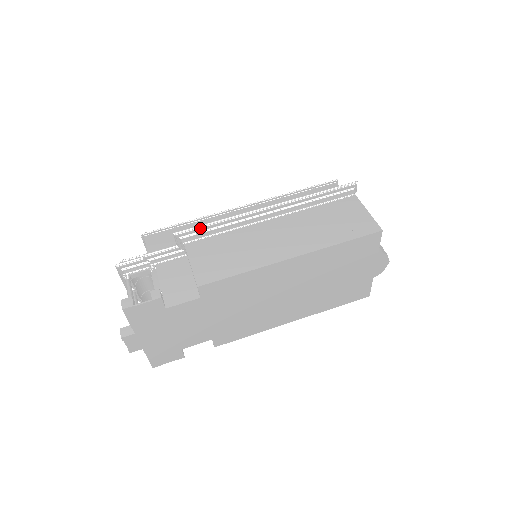
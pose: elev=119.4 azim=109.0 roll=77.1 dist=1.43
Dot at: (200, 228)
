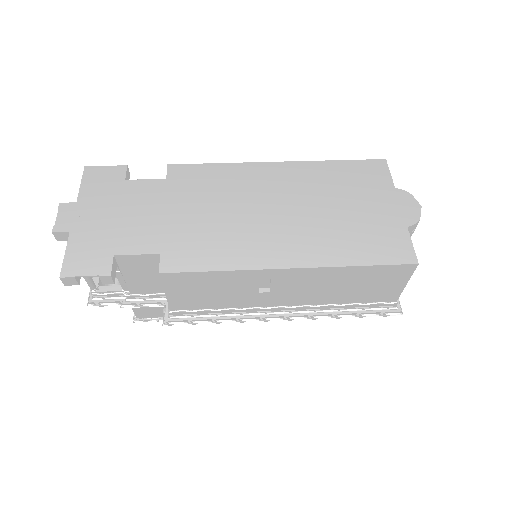
Dot at: occluded
